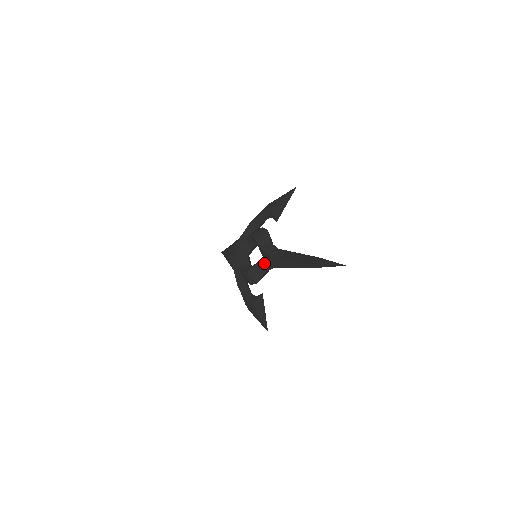
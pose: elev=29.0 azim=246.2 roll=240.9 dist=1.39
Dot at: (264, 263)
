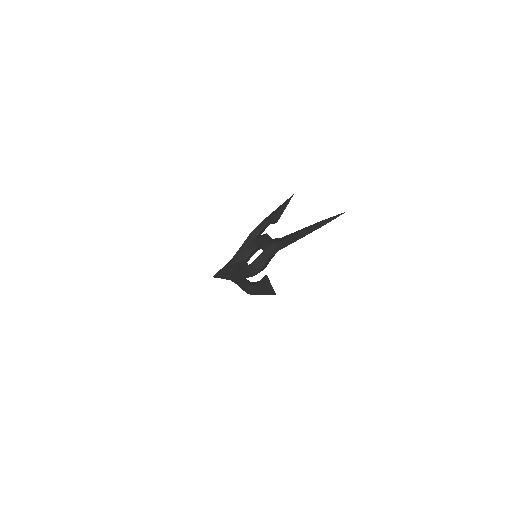
Dot at: (268, 251)
